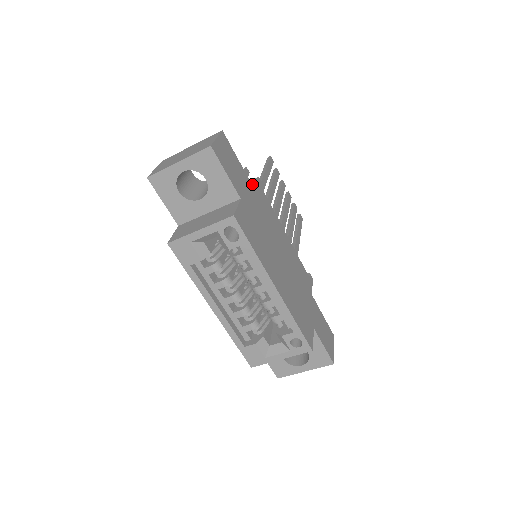
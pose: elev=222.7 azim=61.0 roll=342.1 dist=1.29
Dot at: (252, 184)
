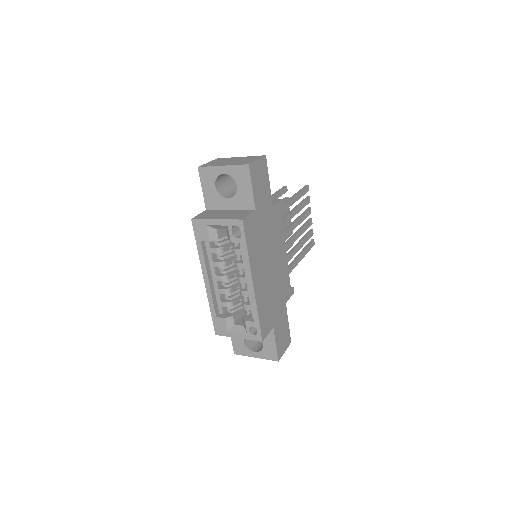
Dot at: (274, 202)
